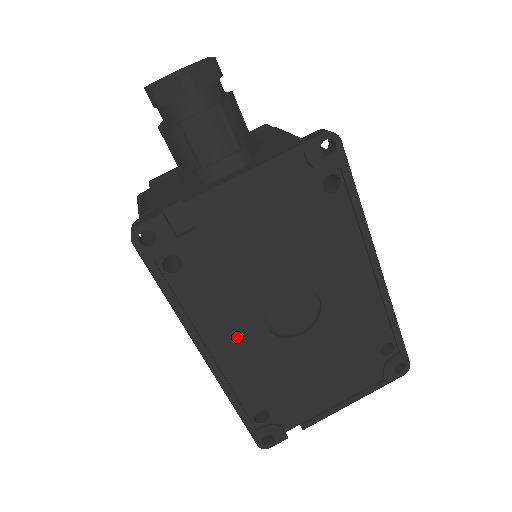
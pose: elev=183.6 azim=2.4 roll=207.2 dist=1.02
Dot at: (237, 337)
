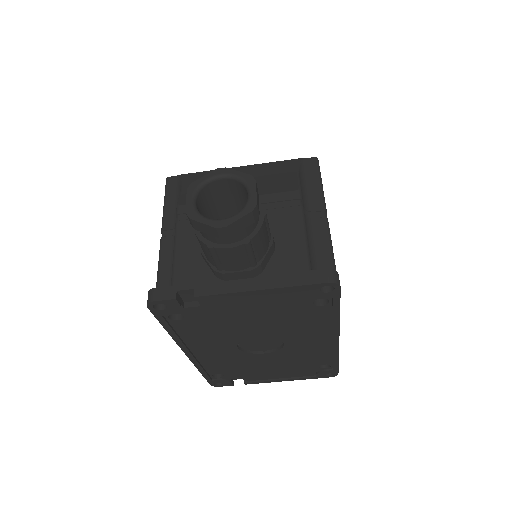
Dot at: (213, 348)
